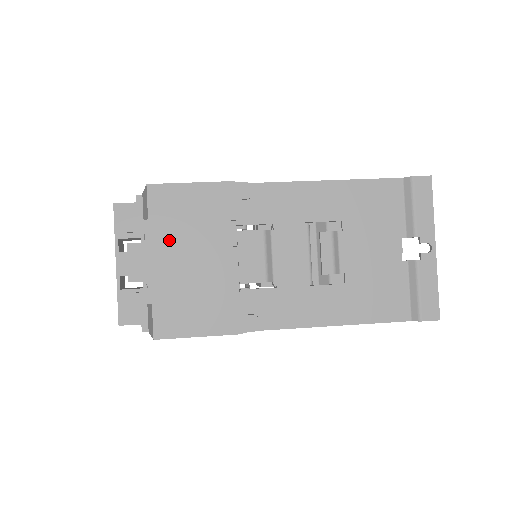
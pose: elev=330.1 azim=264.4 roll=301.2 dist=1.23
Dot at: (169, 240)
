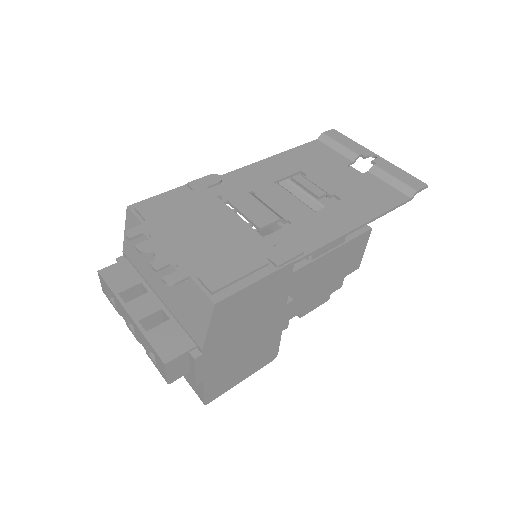
Dot at: (173, 228)
